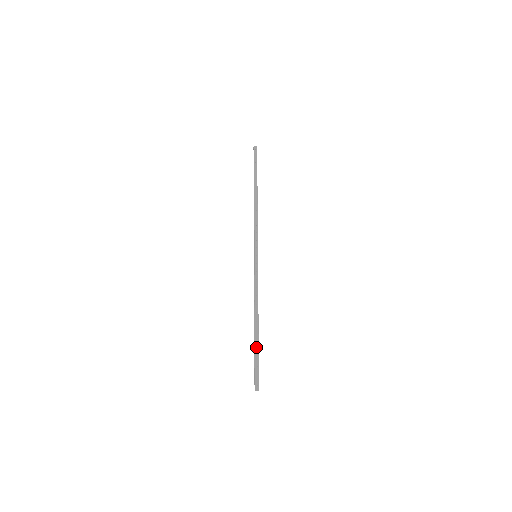
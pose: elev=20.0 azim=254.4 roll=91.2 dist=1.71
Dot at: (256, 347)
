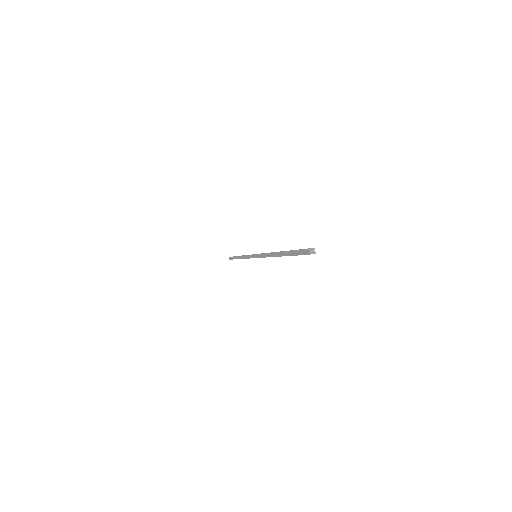
Dot at: occluded
